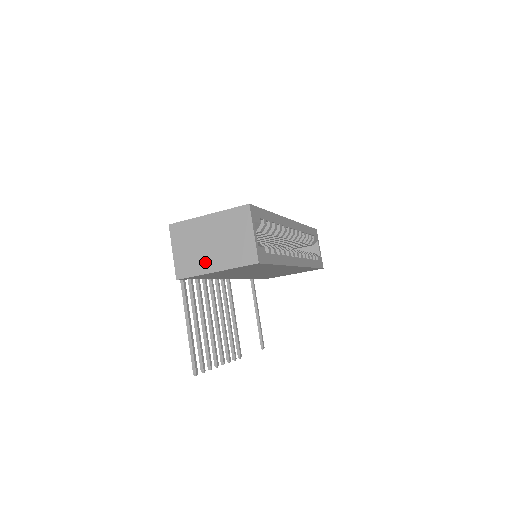
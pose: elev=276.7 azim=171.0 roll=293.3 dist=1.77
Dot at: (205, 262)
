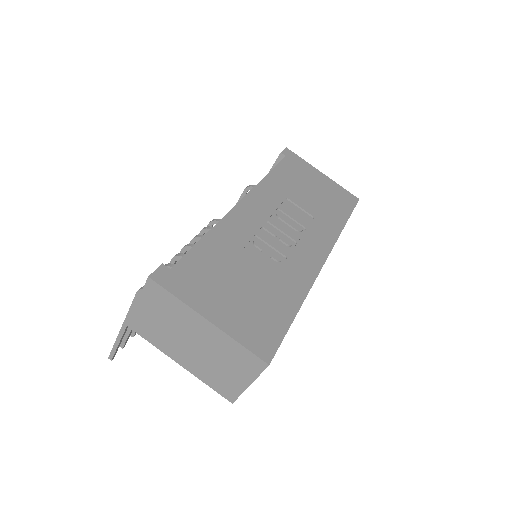
Dot at: (172, 348)
